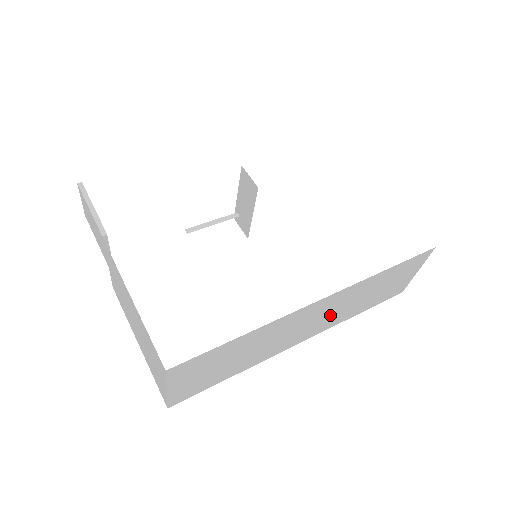
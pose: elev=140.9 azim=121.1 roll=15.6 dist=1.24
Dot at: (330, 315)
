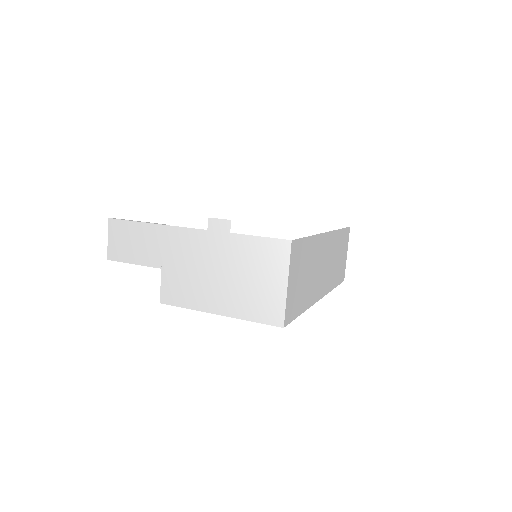
Dot at: (329, 268)
